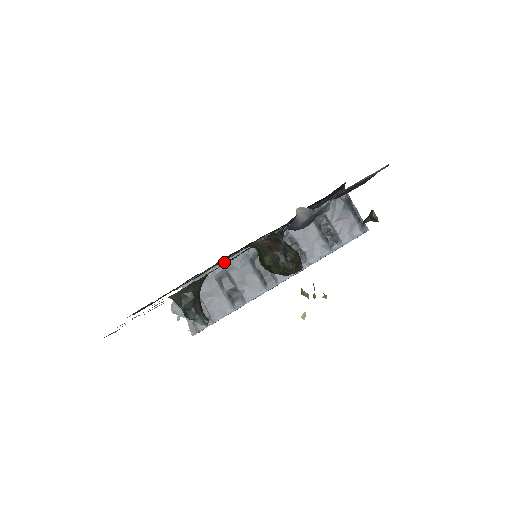
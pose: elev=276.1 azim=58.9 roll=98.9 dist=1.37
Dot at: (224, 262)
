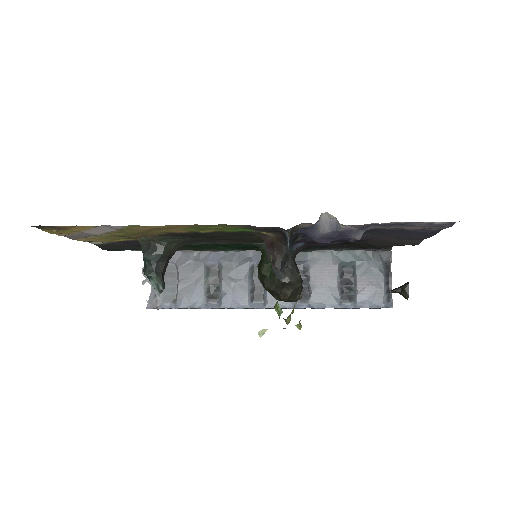
Dot at: (224, 253)
